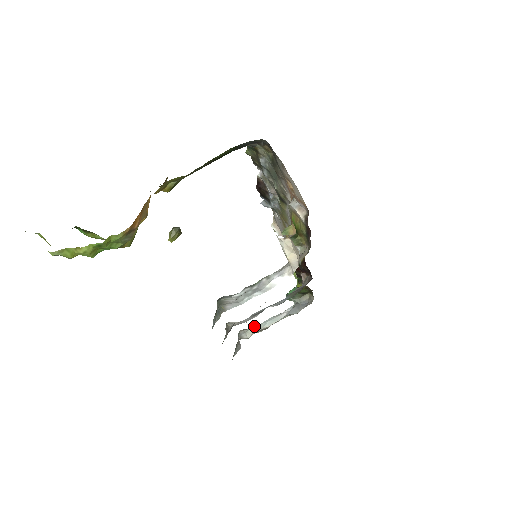
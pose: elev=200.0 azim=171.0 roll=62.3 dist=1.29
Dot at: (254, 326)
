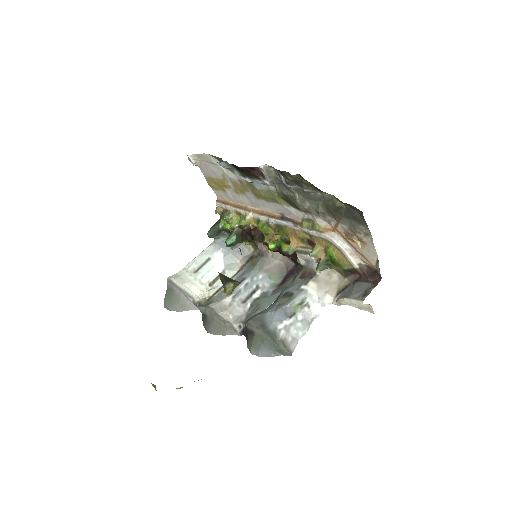
Dot at: (191, 277)
